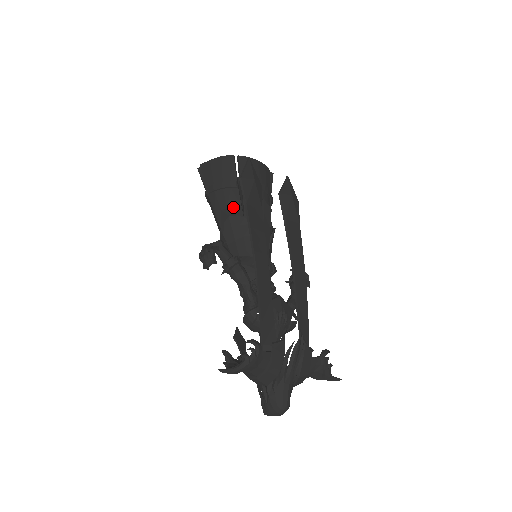
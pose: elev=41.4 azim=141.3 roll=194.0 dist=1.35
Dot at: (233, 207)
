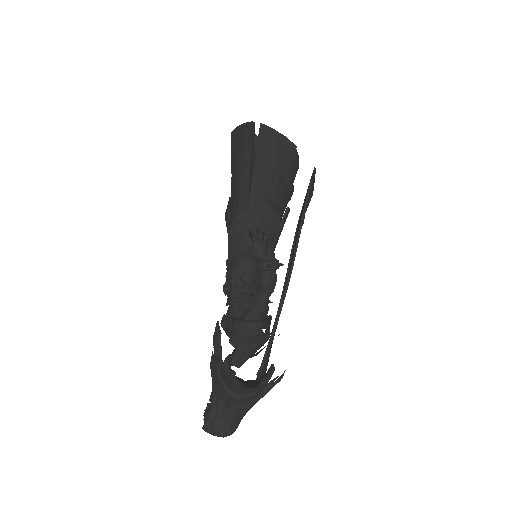
Dot at: (271, 196)
